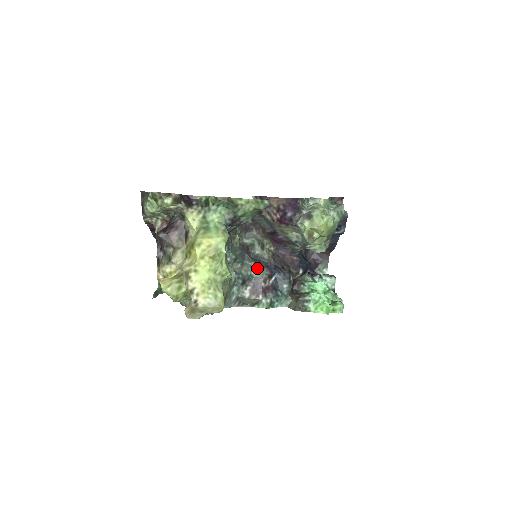
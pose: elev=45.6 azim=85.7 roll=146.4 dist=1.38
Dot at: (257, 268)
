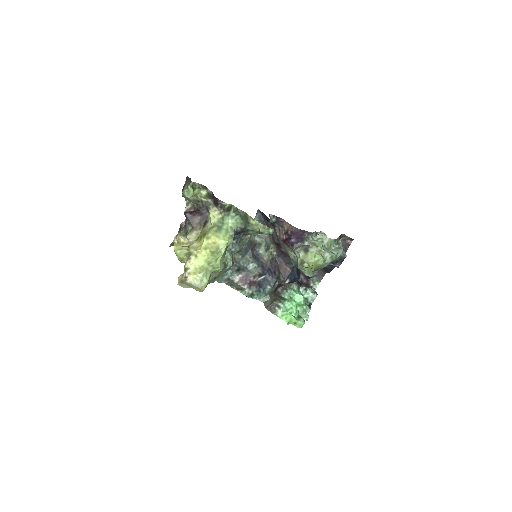
Dot at: (253, 264)
